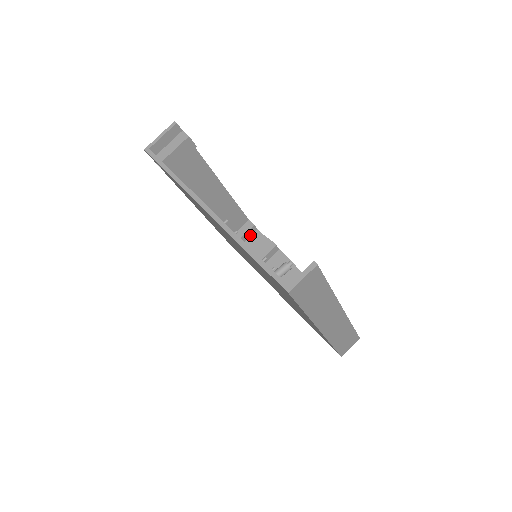
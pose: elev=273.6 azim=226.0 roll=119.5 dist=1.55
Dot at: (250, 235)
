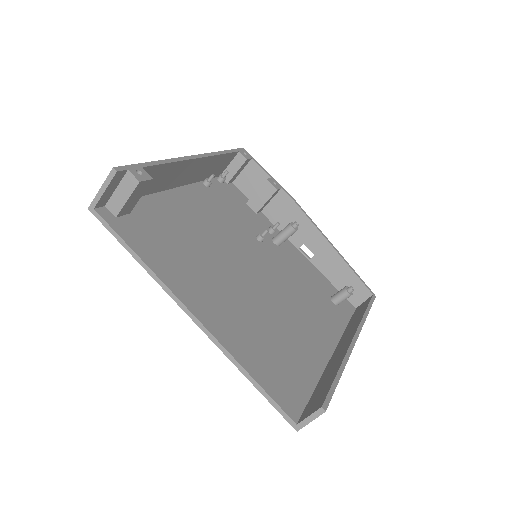
Dot at: (244, 167)
